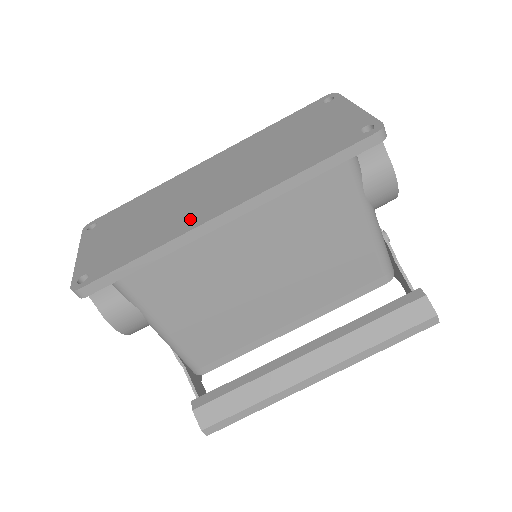
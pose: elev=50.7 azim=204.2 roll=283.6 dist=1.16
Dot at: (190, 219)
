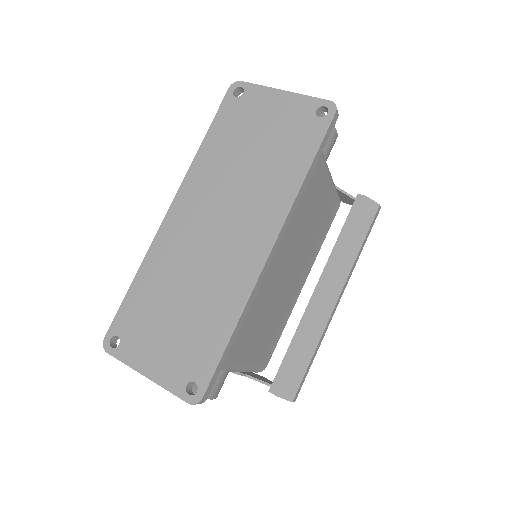
Dot at: (241, 273)
